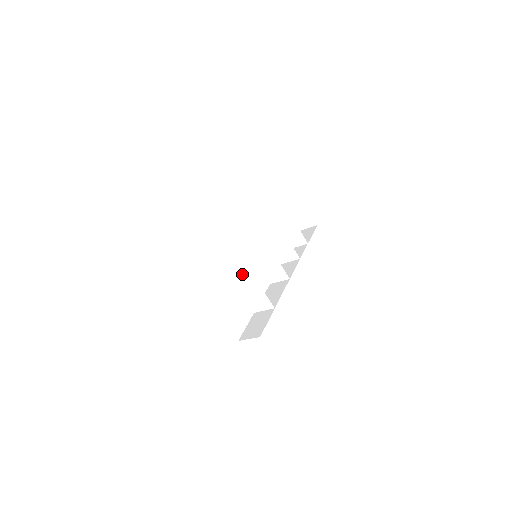
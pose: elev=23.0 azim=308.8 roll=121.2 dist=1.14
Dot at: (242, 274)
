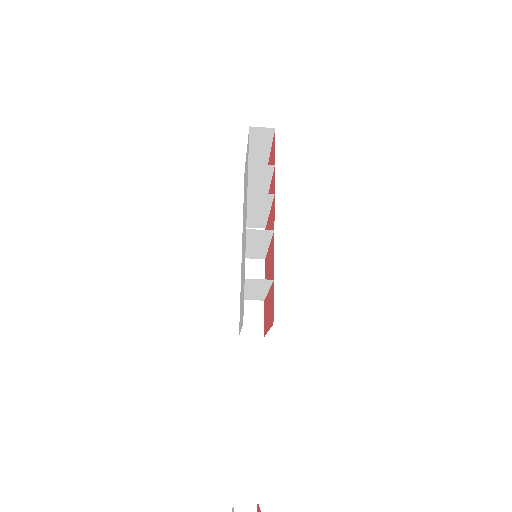
Dot at: (258, 290)
